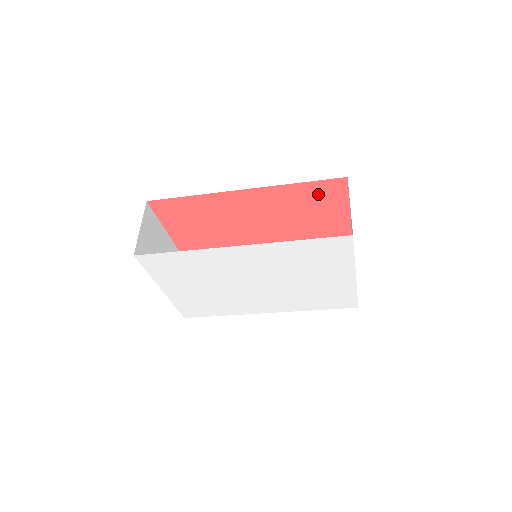
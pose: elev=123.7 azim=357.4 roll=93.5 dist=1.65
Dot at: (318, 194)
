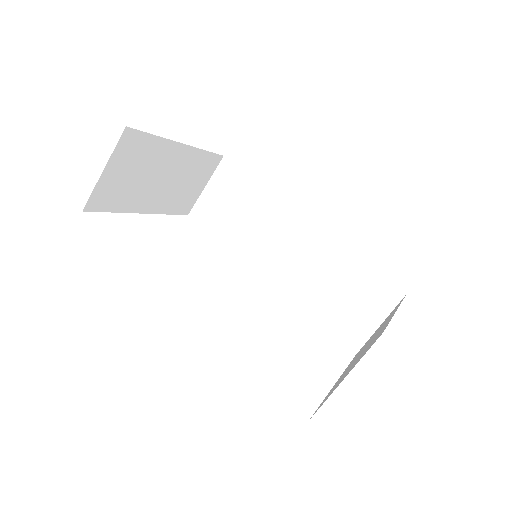
Dot at: occluded
